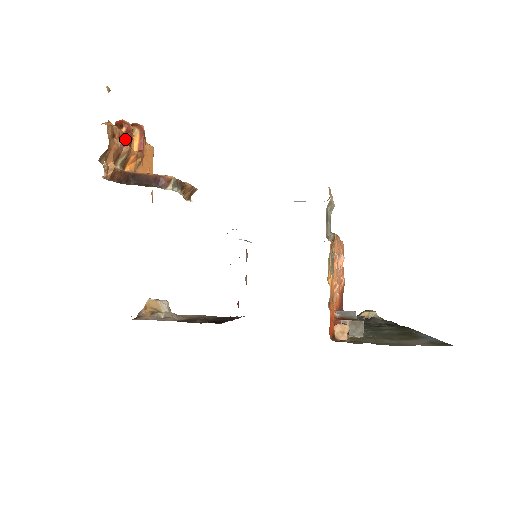
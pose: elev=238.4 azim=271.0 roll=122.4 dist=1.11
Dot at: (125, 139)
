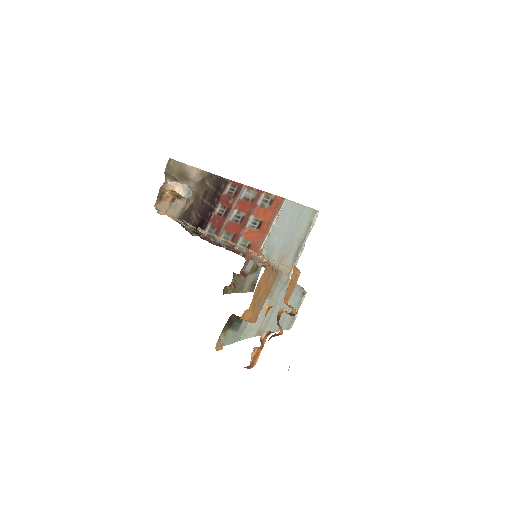
Dot at: (263, 336)
